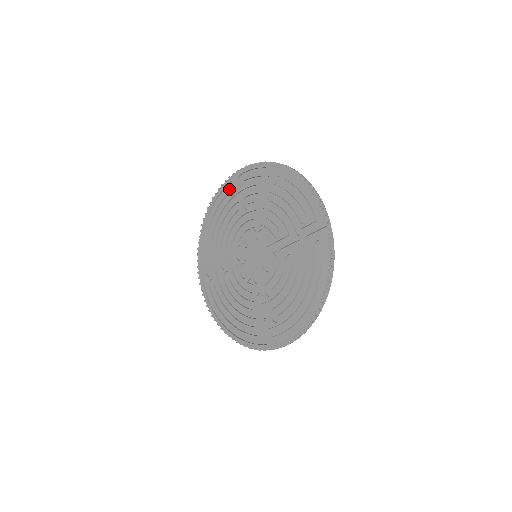
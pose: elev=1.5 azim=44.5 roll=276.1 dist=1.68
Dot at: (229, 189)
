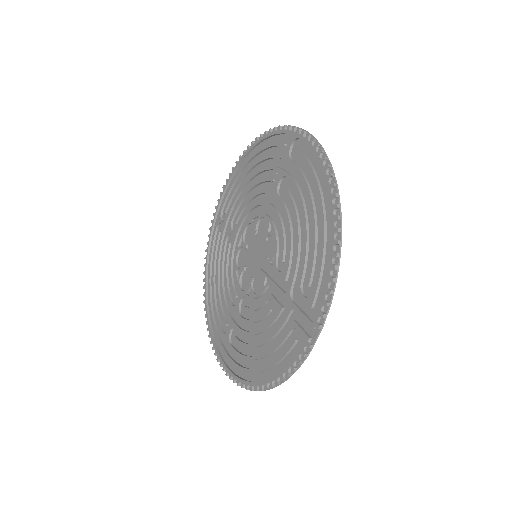
Dot at: (281, 142)
